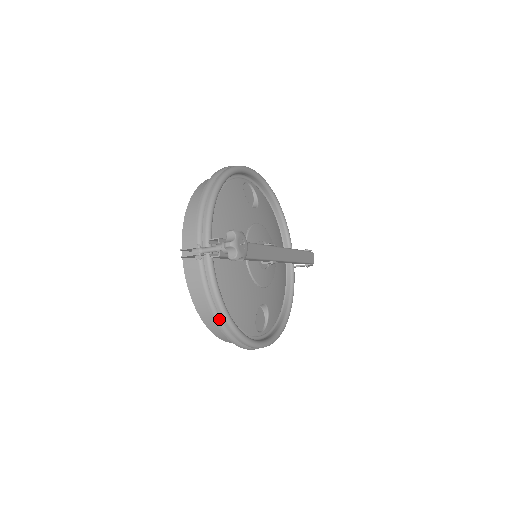
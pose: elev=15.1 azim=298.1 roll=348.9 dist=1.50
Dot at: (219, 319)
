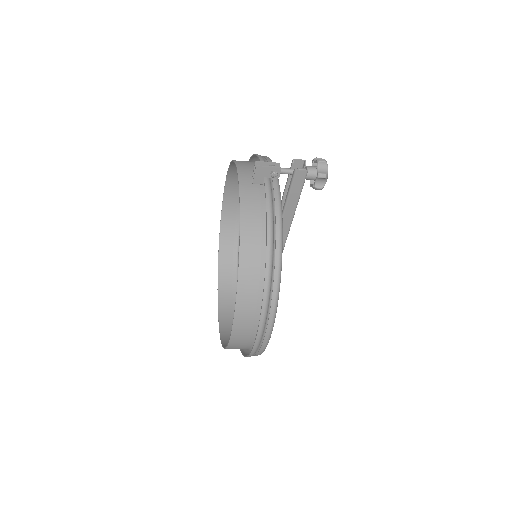
Dot at: (272, 247)
